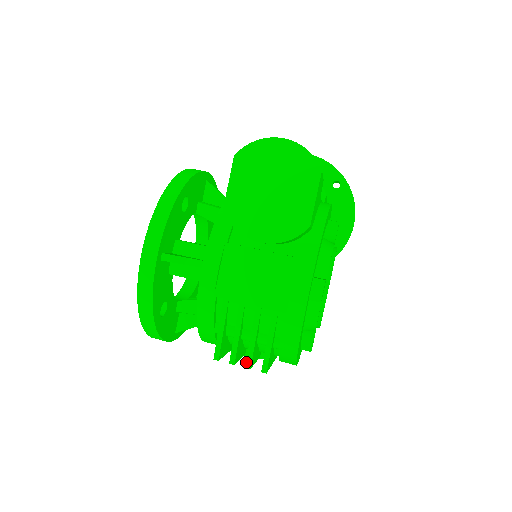
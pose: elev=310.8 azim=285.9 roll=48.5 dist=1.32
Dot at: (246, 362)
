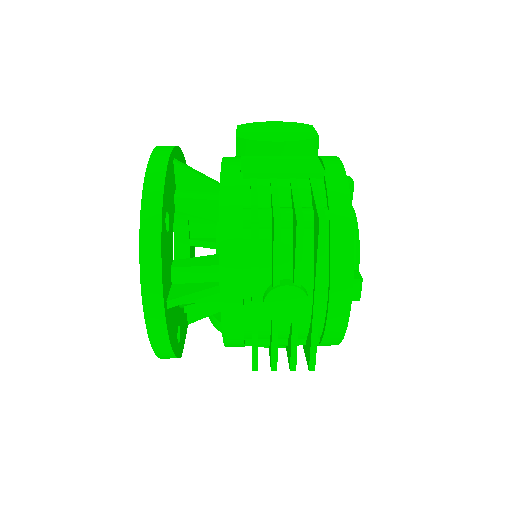
Dot at: (296, 217)
